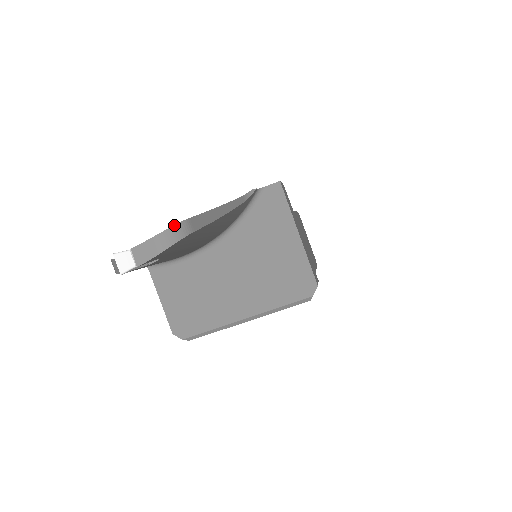
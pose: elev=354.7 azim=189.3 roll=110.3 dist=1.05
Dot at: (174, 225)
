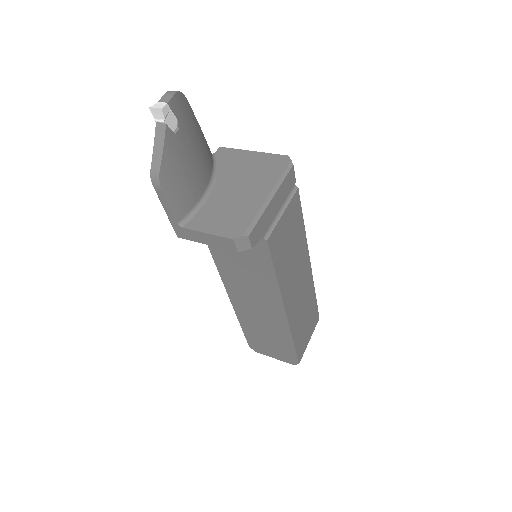
Dot at: occluded
